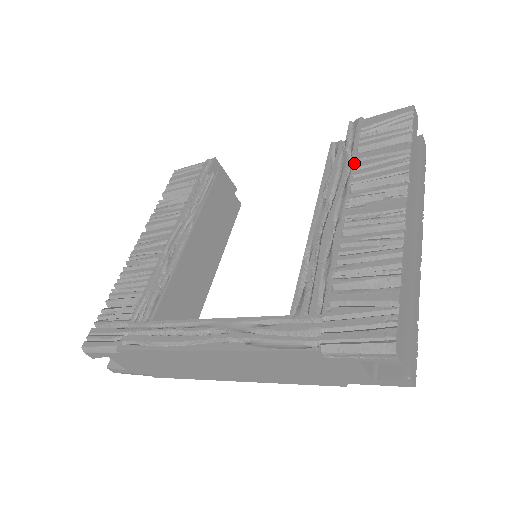
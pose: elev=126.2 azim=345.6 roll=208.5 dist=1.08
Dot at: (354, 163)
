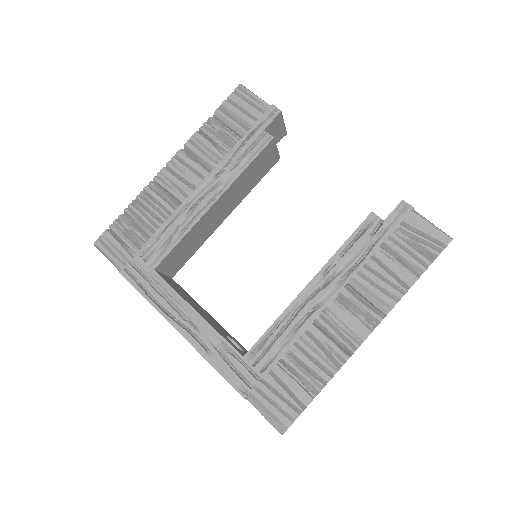
Dot at: (369, 258)
